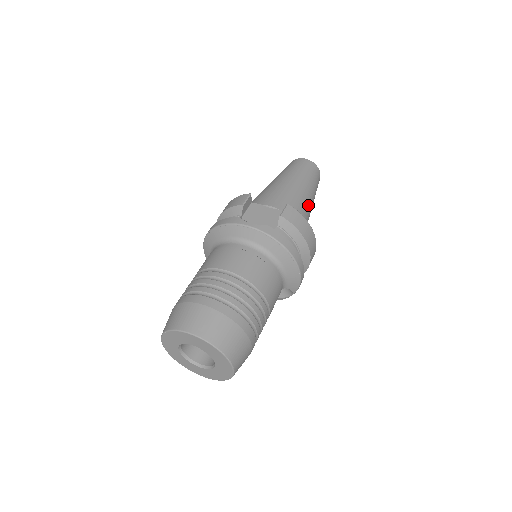
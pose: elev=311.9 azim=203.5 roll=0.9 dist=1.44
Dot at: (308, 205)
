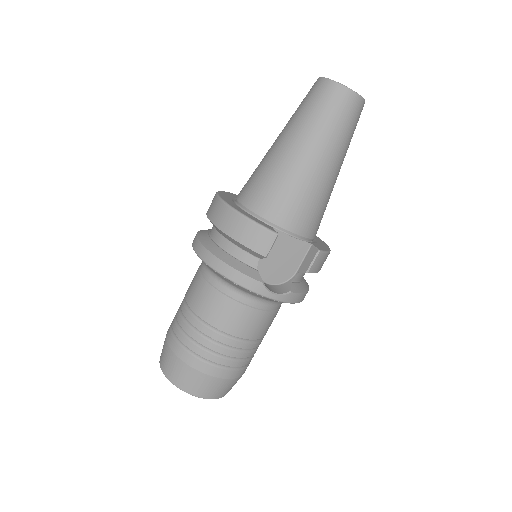
Dot at: occluded
